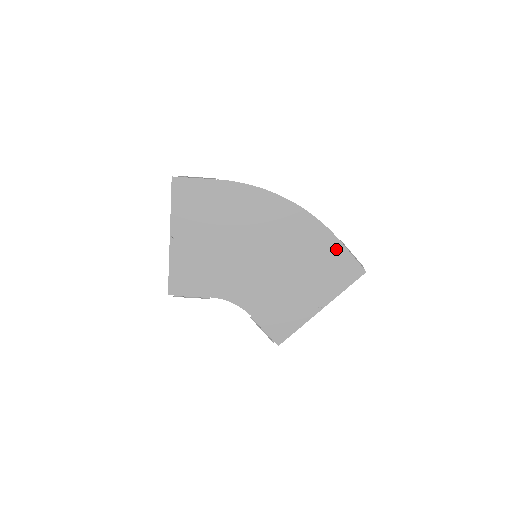
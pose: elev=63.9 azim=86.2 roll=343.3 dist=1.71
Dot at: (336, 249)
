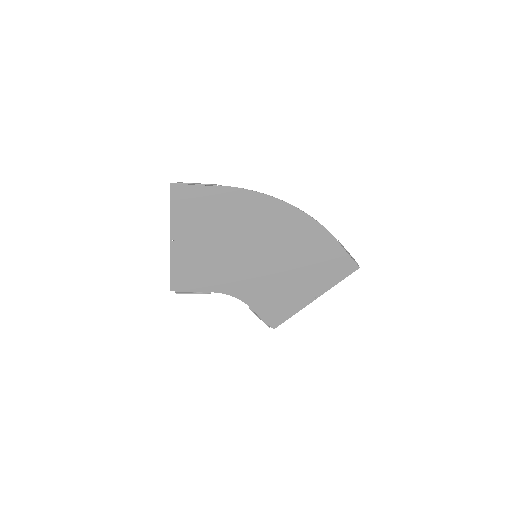
Dot at: (334, 249)
